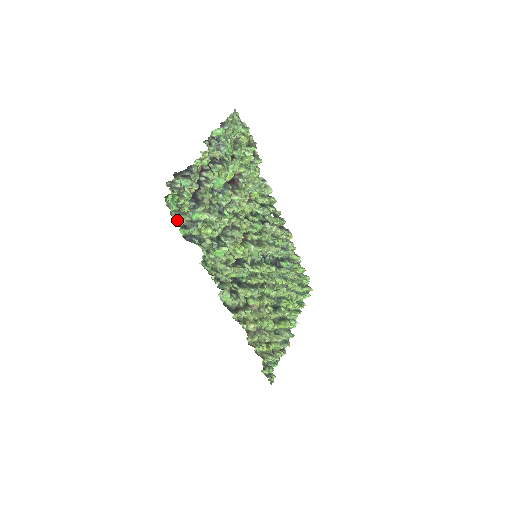
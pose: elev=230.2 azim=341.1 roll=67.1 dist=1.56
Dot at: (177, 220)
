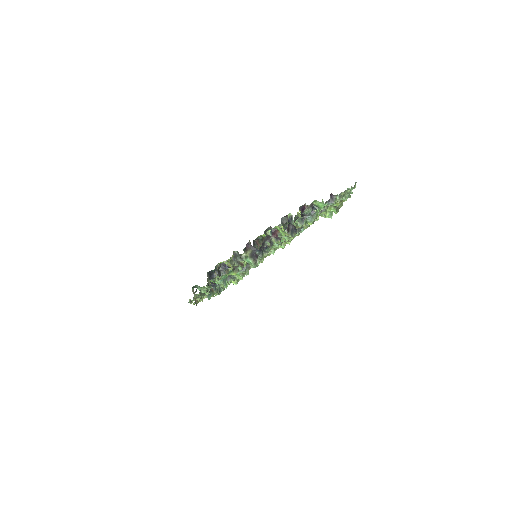
Dot at: (216, 281)
